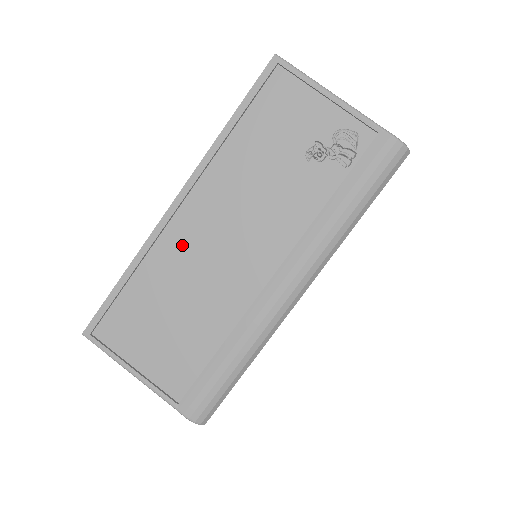
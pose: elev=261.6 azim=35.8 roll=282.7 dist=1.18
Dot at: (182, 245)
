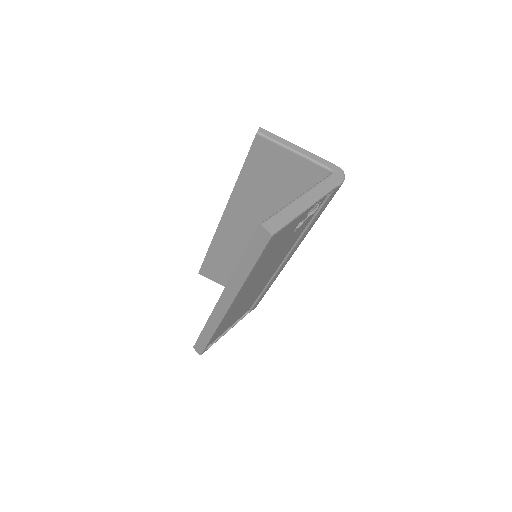
Dot at: (236, 305)
